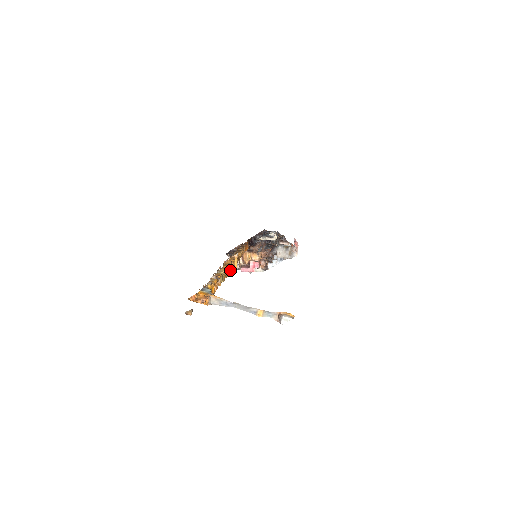
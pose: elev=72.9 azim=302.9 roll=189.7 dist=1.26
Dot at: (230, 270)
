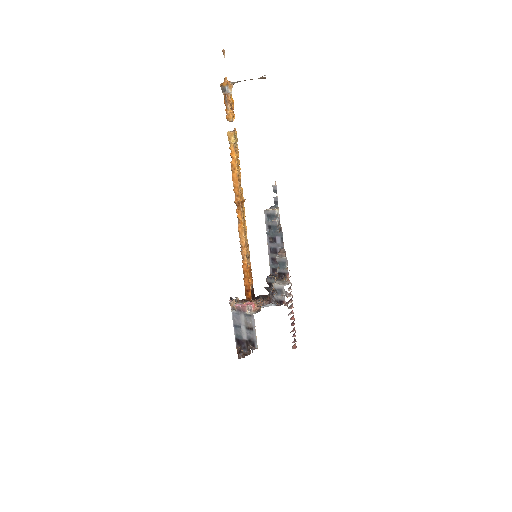
Dot at: (238, 178)
